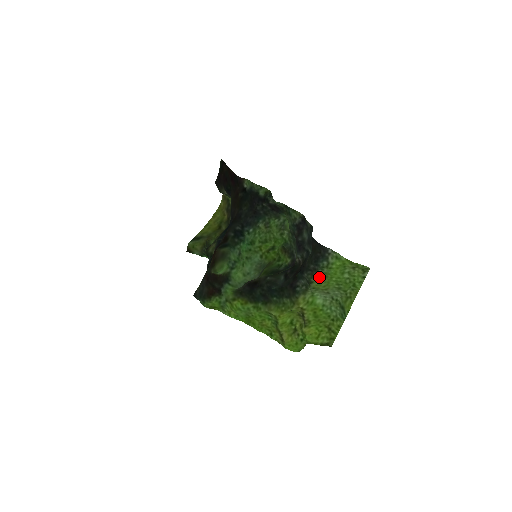
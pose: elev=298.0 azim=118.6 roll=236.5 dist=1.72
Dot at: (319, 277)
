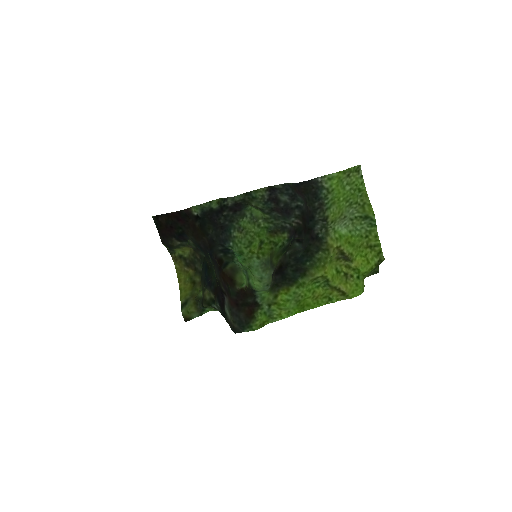
Dot at: (329, 208)
